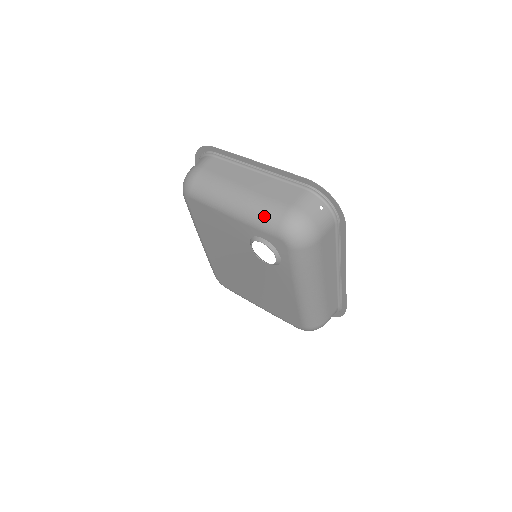
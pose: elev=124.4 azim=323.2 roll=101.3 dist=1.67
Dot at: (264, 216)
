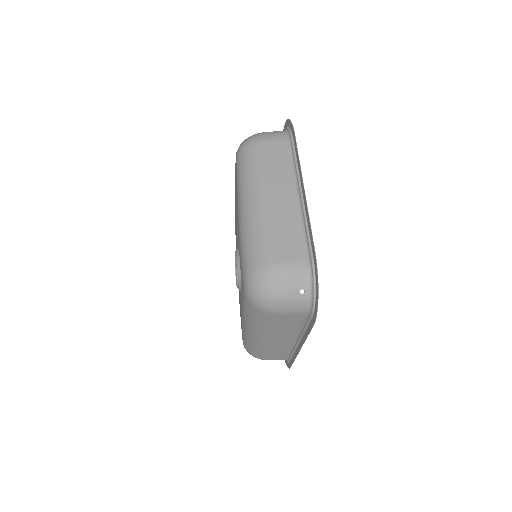
Dot at: (251, 246)
